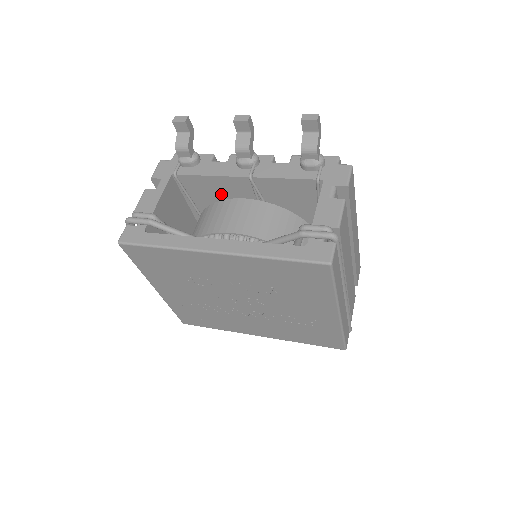
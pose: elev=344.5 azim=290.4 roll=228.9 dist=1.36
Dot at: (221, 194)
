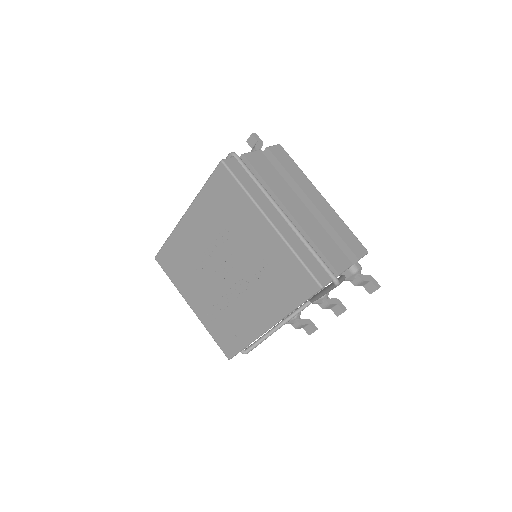
Dot at: occluded
